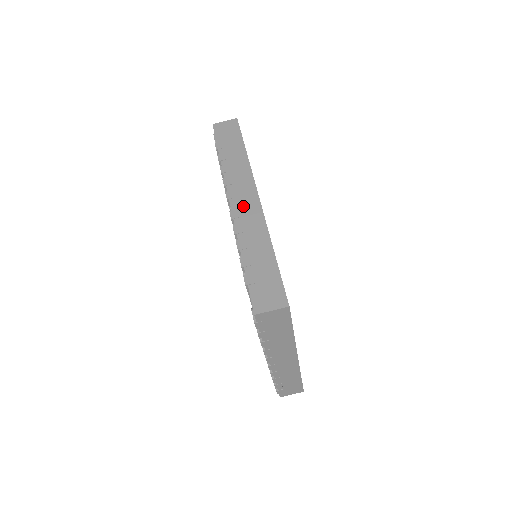
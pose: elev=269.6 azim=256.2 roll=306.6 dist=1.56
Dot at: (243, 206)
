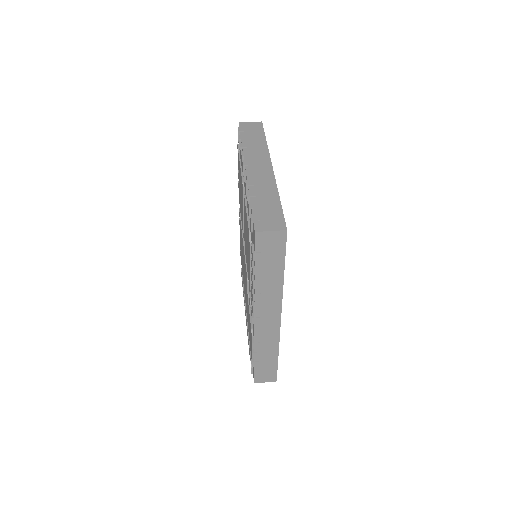
Dot at: occluded
